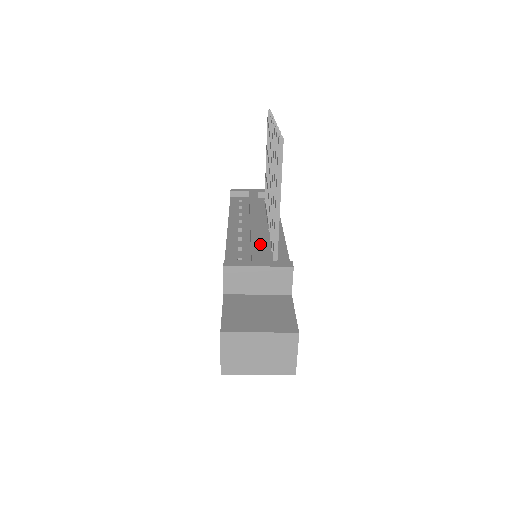
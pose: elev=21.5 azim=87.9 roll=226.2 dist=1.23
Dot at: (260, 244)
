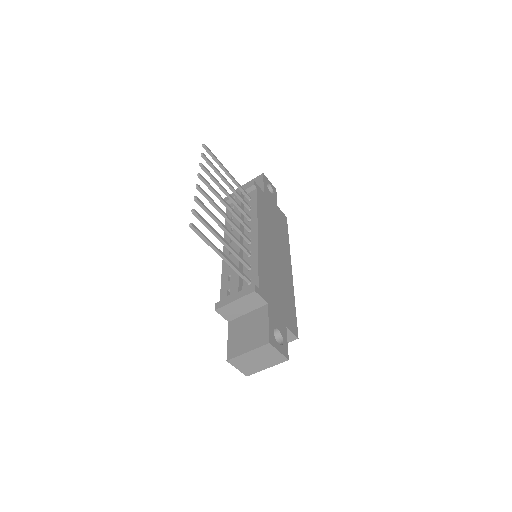
Dot at: occluded
